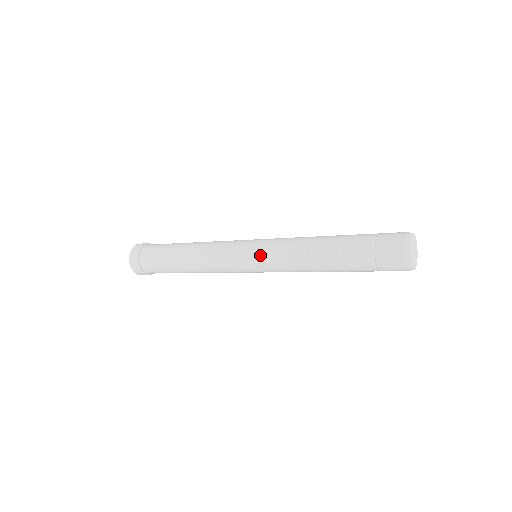
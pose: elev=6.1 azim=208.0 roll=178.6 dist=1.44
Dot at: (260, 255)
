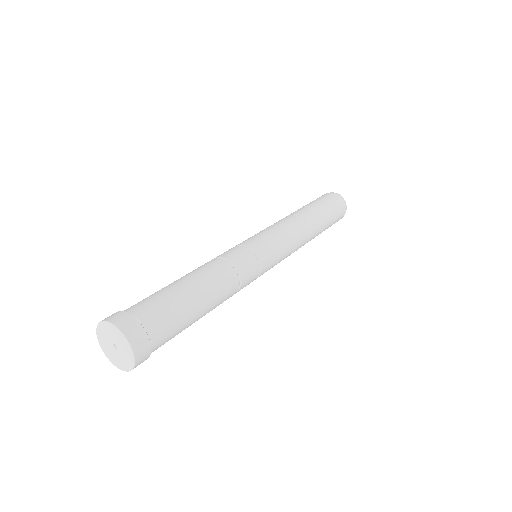
Dot at: (273, 238)
